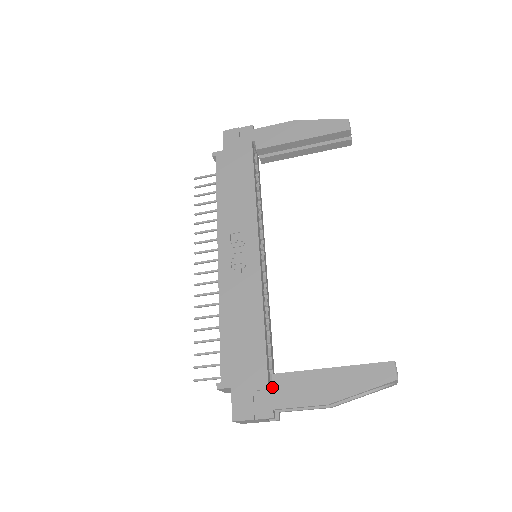
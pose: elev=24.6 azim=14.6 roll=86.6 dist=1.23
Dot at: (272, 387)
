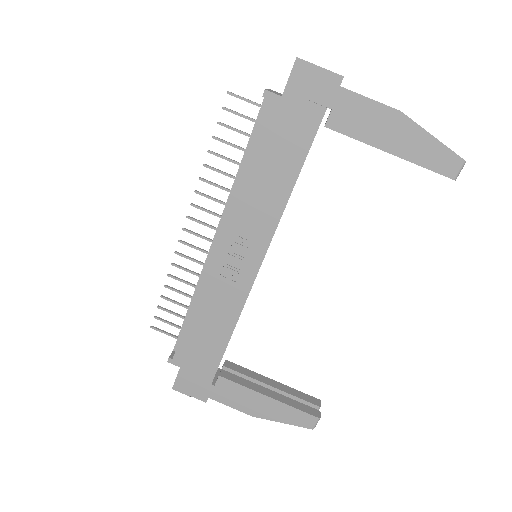
Dot at: occluded
